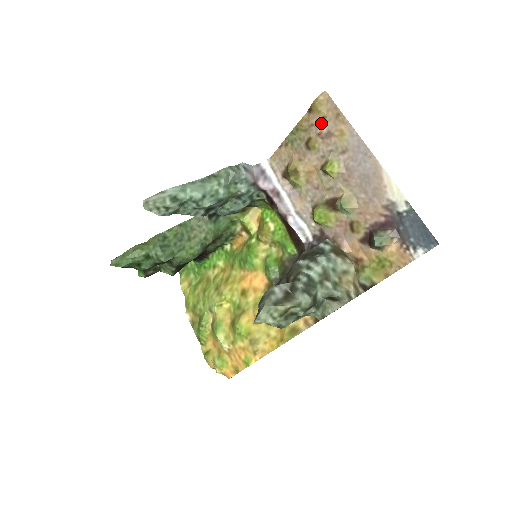
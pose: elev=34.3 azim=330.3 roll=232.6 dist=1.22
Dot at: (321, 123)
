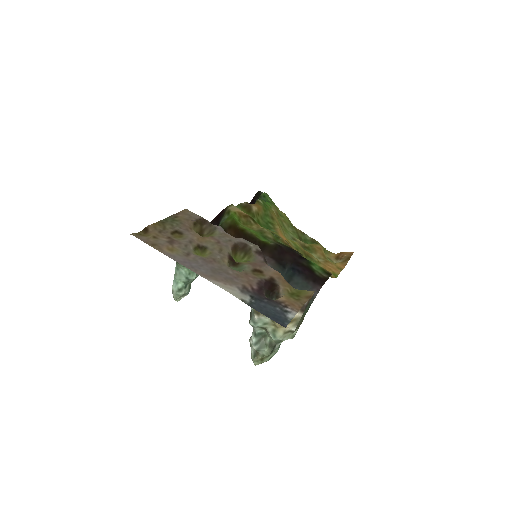
Dot at: (159, 237)
